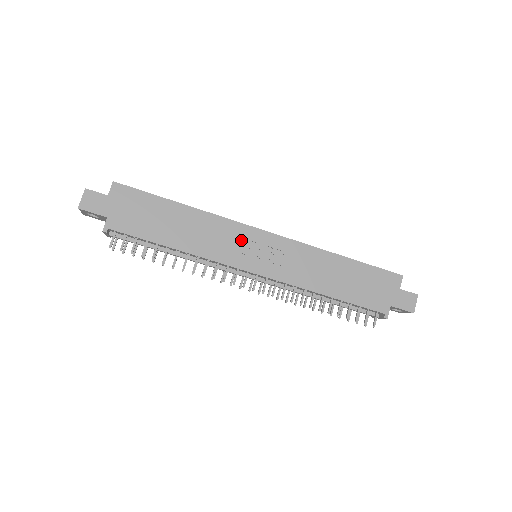
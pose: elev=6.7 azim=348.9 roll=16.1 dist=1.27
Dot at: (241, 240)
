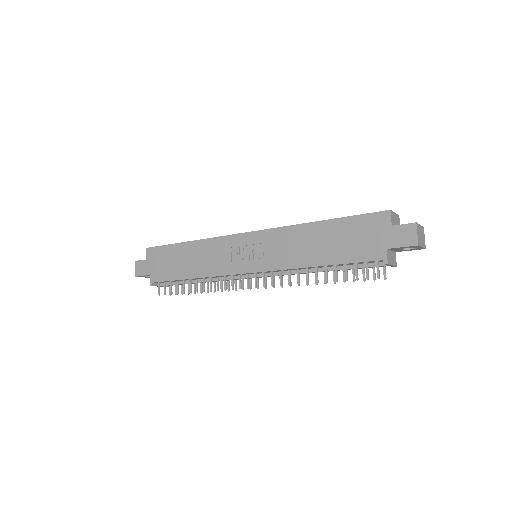
Dot at: (233, 249)
